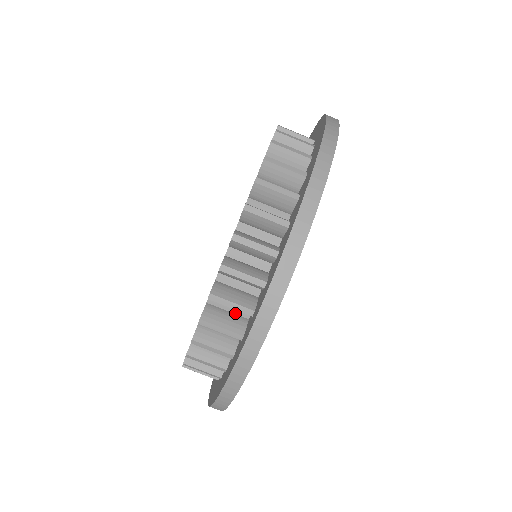
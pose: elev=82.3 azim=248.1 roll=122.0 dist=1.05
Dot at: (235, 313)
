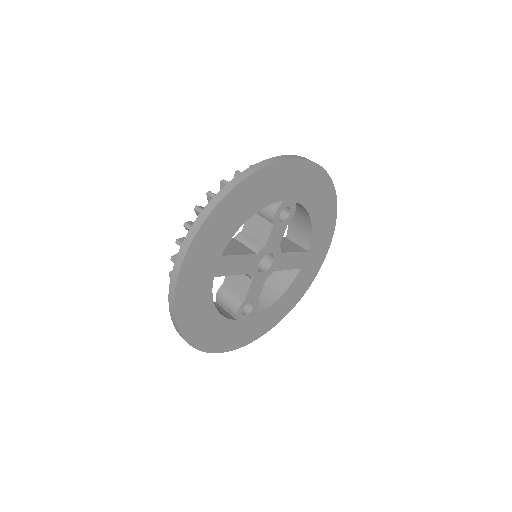
Dot at: occluded
